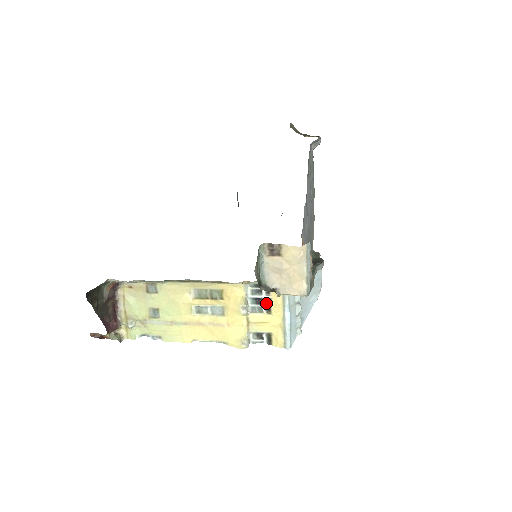
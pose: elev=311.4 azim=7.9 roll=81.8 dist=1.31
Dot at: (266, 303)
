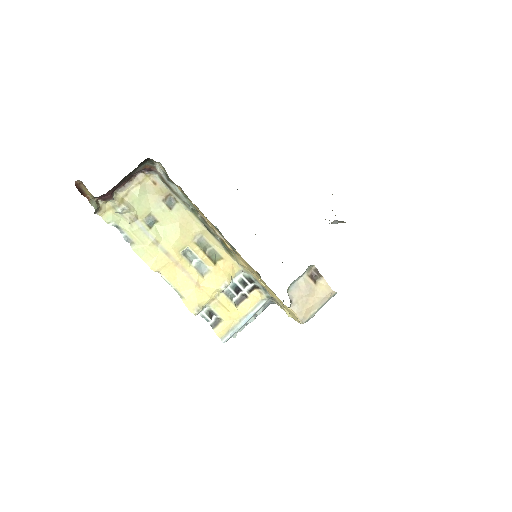
Dot at: (241, 296)
